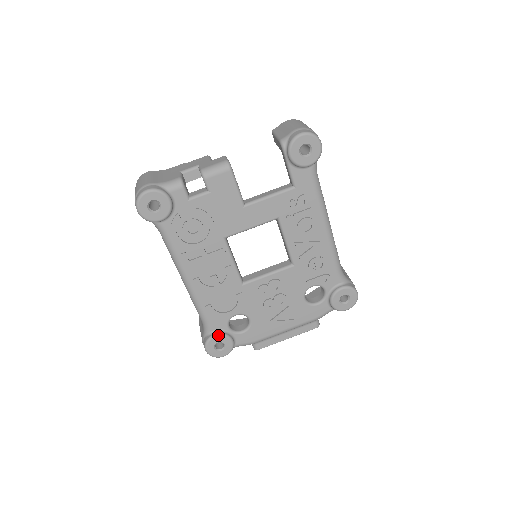
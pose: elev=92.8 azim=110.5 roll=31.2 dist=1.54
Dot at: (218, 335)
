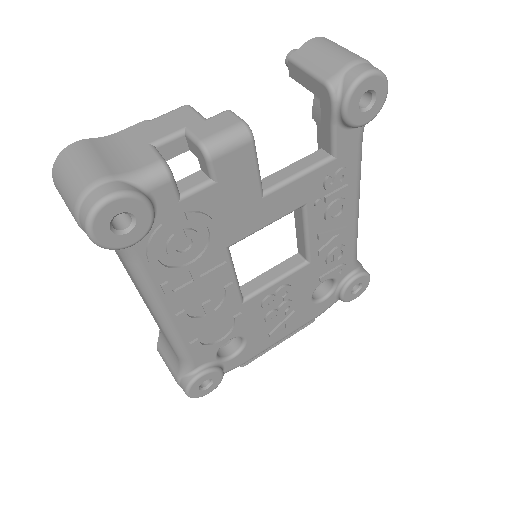
Dot at: (205, 373)
